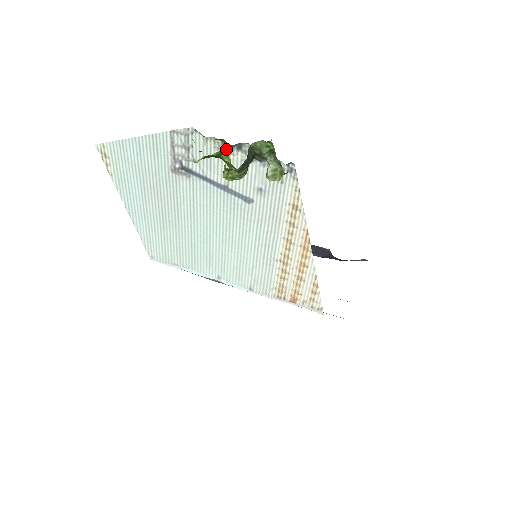
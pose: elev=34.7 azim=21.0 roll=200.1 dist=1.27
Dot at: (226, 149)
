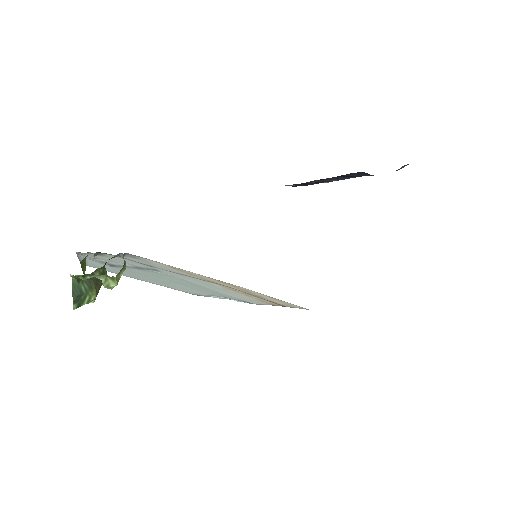
Dot at: (100, 255)
